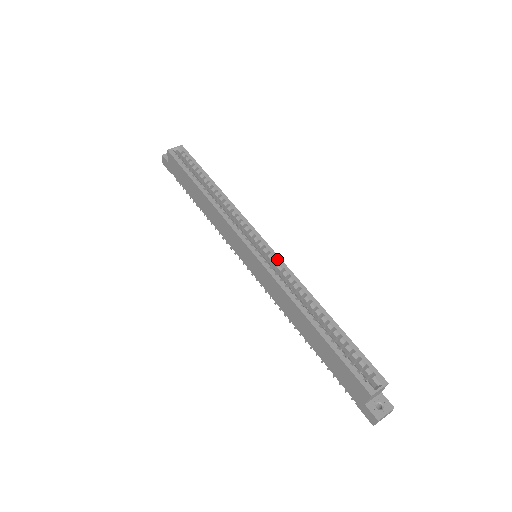
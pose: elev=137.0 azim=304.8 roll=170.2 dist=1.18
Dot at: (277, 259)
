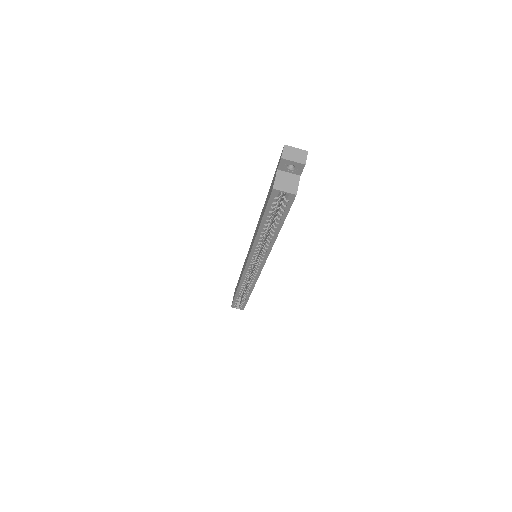
Dot at: (256, 277)
